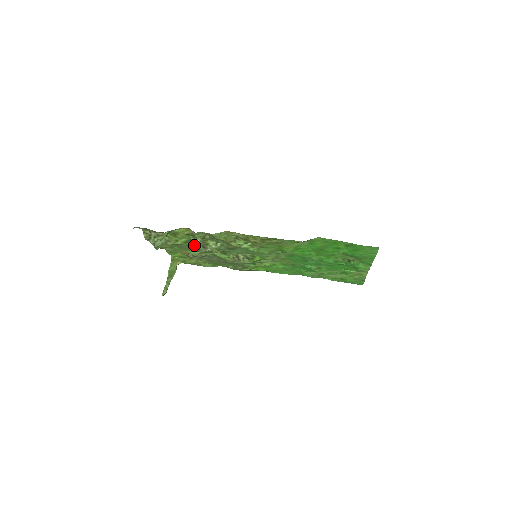
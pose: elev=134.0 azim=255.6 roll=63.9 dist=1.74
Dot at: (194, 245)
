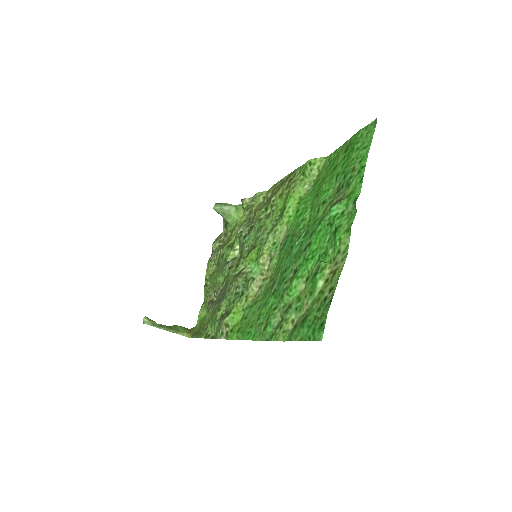
Dot at: (230, 253)
